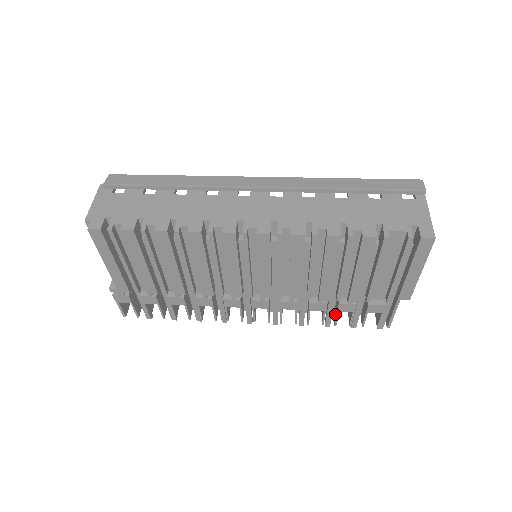
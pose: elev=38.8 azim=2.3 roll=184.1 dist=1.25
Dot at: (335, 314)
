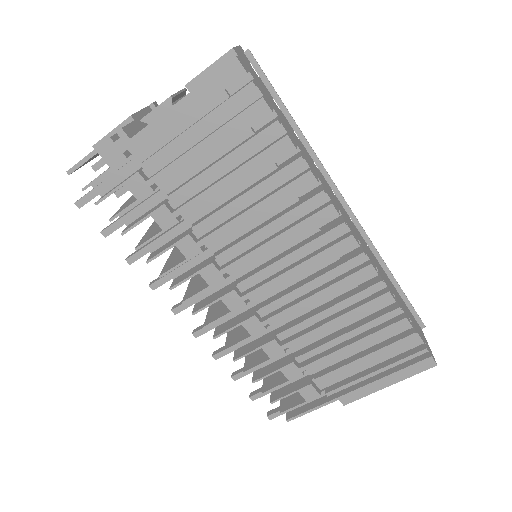
Dot at: (265, 371)
